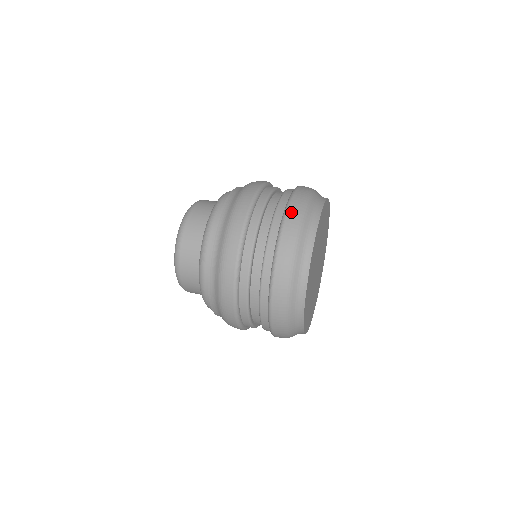
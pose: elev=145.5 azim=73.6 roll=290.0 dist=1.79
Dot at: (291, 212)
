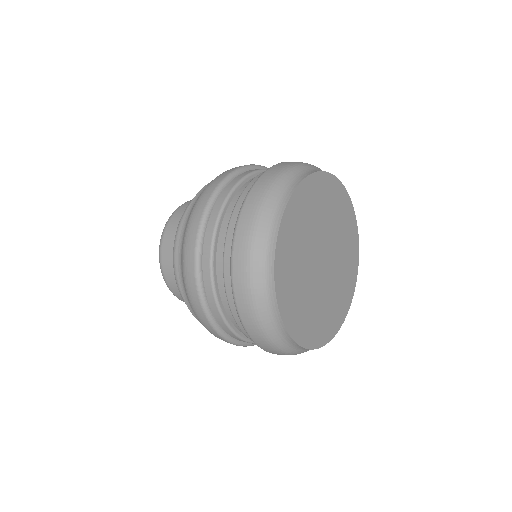
Dot at: occluded
